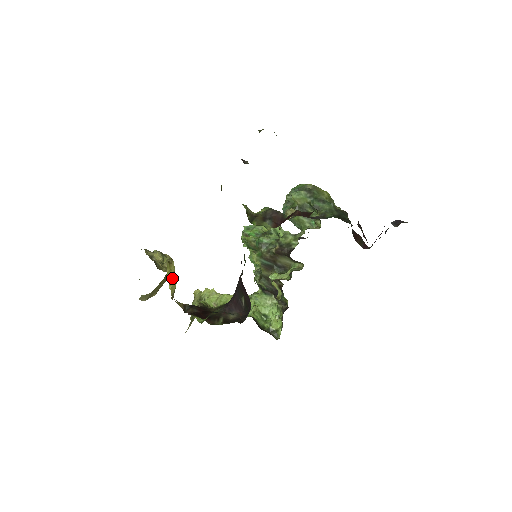
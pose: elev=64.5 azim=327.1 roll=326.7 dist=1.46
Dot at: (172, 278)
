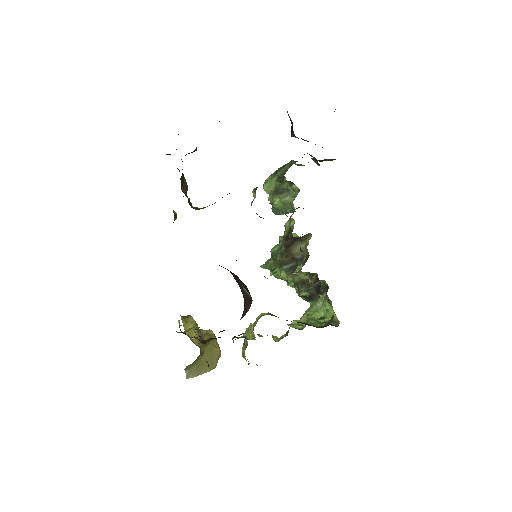
Dot at: (191, 328)
